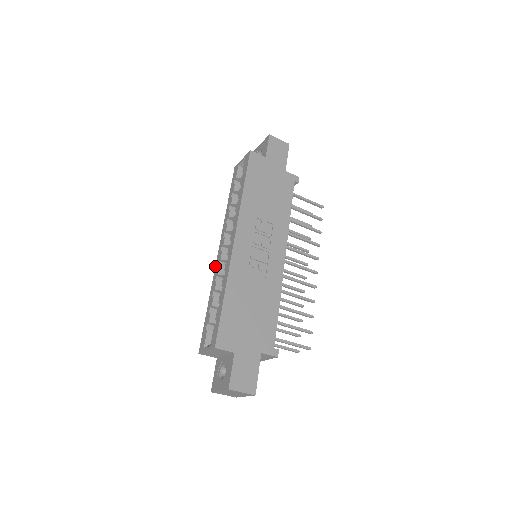
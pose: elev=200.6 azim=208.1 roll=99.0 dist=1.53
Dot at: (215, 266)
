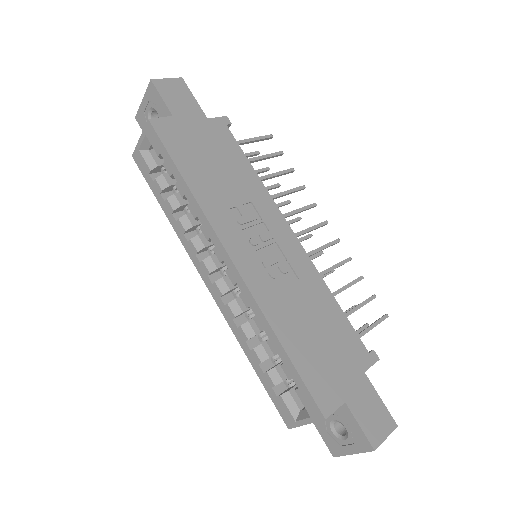
Dot at: occluded
